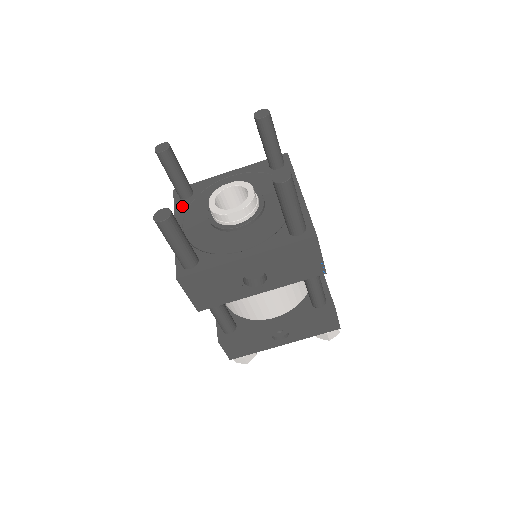
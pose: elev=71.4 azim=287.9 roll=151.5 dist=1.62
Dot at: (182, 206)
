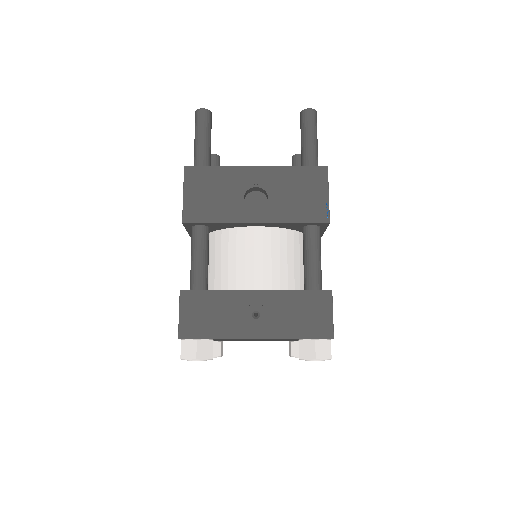
Dot at: occluded
